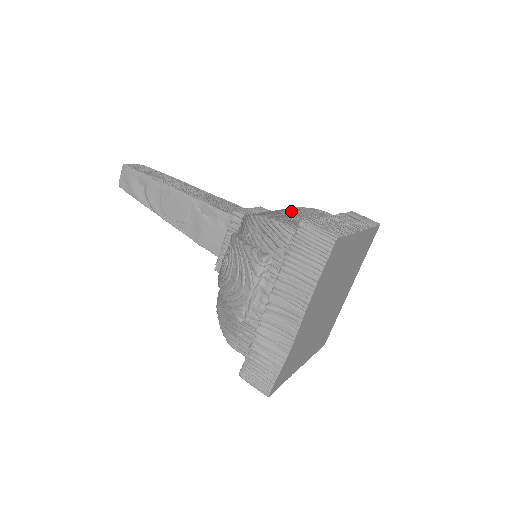
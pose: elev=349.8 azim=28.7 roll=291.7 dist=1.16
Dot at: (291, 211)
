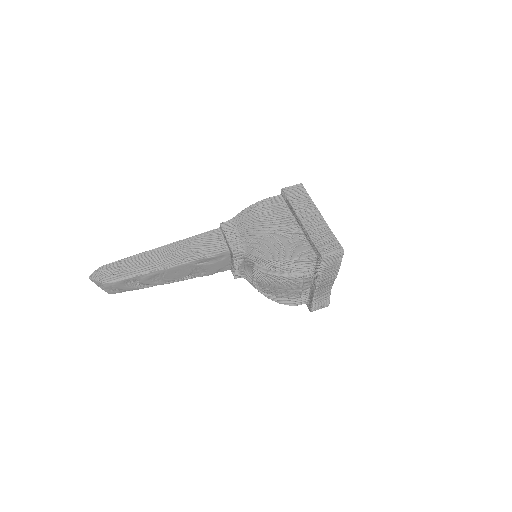
Dot at: (268, 228)
